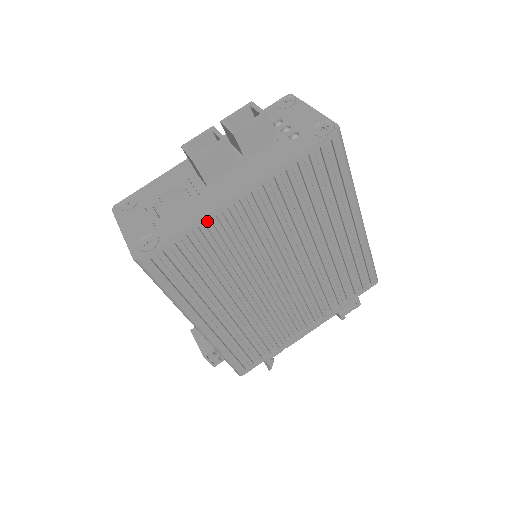
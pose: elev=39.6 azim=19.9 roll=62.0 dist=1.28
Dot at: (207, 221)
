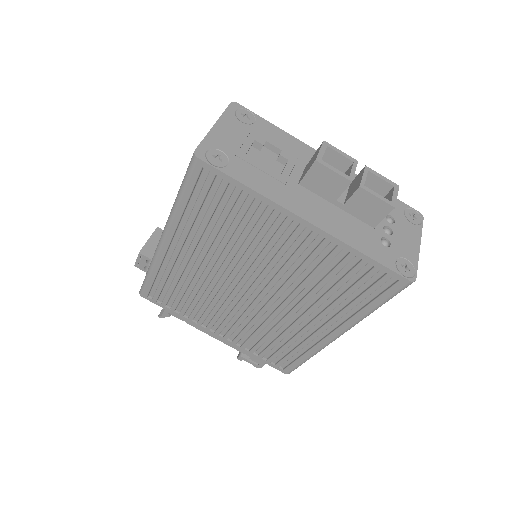
Dot at: (265, 203)
